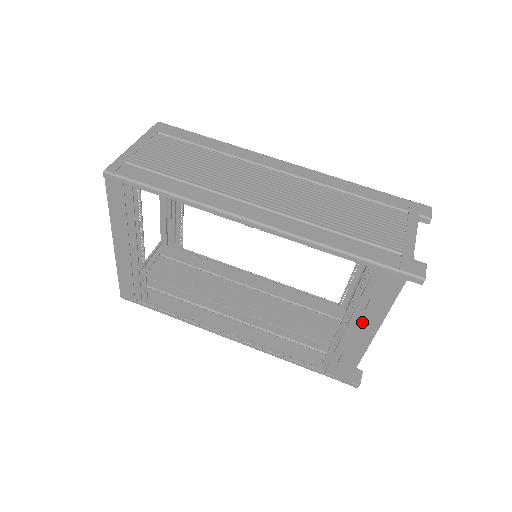
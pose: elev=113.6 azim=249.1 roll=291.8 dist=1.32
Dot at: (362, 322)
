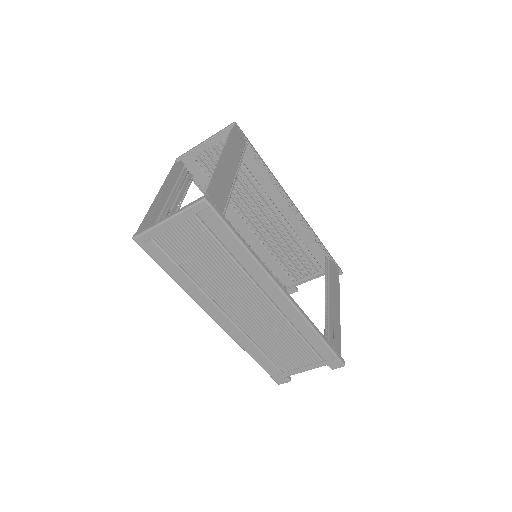
Dot at: occluded
